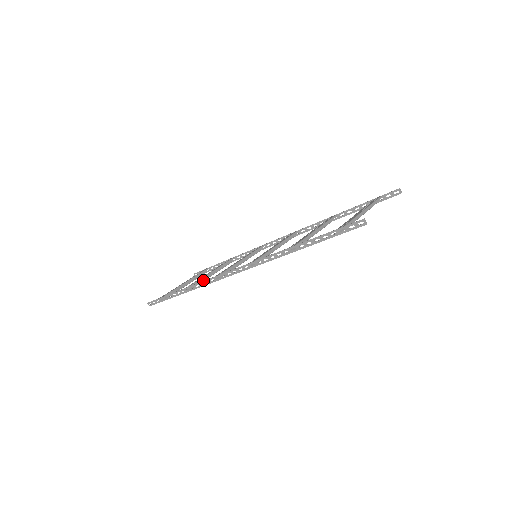
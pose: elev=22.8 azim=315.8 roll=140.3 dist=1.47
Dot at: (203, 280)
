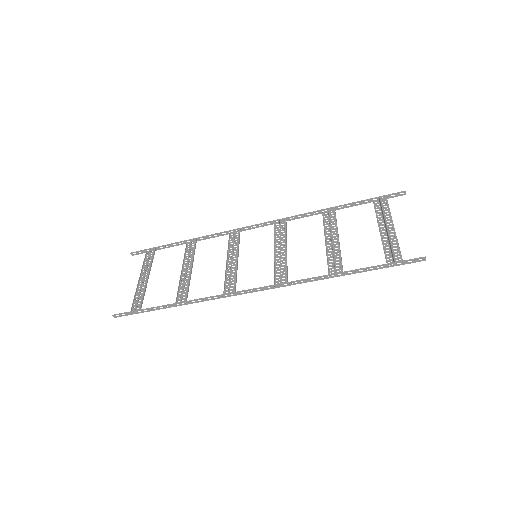
Dot at: occluded
